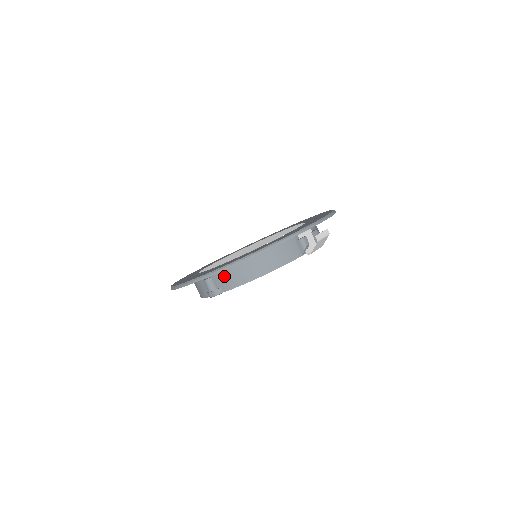
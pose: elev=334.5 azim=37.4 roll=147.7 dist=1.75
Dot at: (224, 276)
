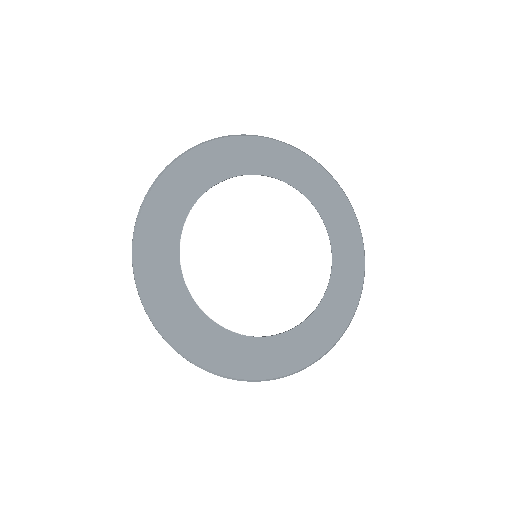
Dot at: occluded
